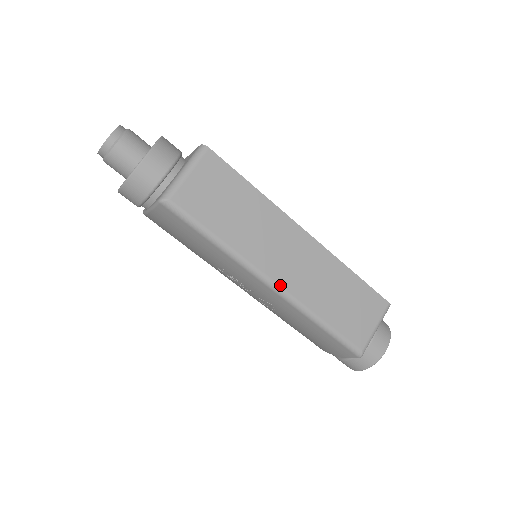
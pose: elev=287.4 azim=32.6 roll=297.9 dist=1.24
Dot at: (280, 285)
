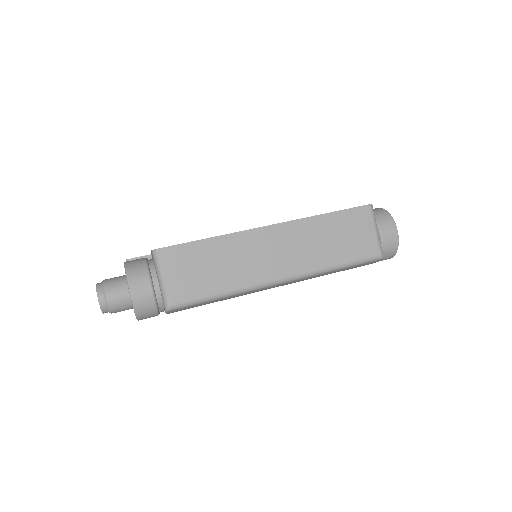
Dot at: (287, 276)
